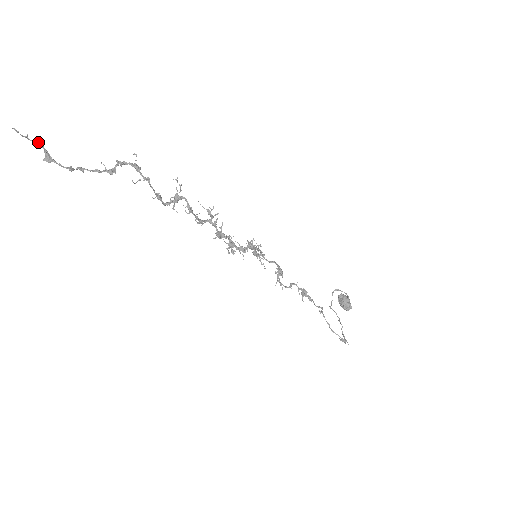
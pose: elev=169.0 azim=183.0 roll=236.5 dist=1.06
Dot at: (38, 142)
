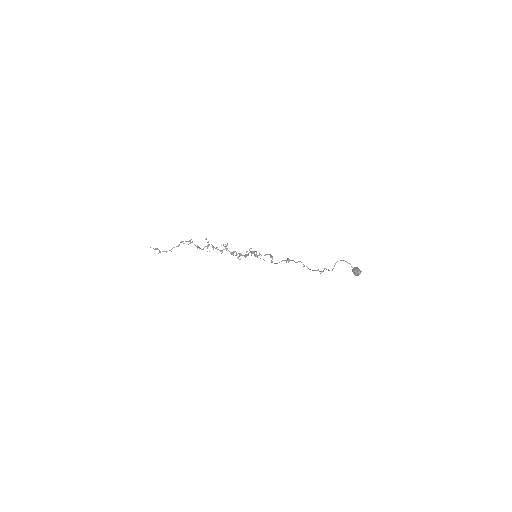
Dot at: (156, 248)
